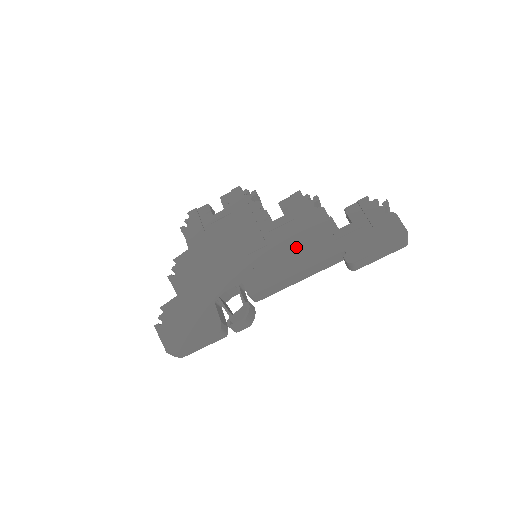
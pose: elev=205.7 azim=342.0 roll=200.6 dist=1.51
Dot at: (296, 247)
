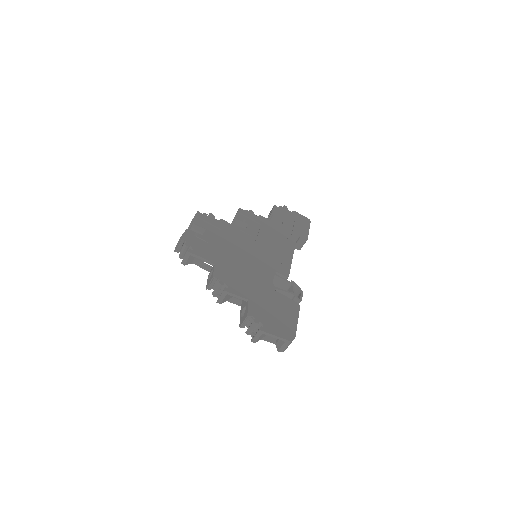
Dot at: (276, 240)
